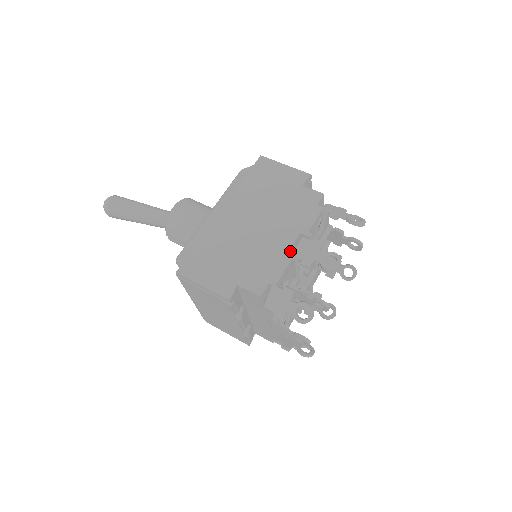
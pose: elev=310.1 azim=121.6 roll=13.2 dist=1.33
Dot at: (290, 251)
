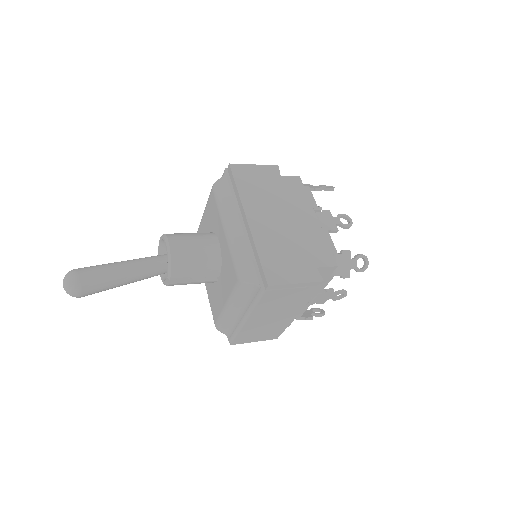
Dot at: (317, 226)
